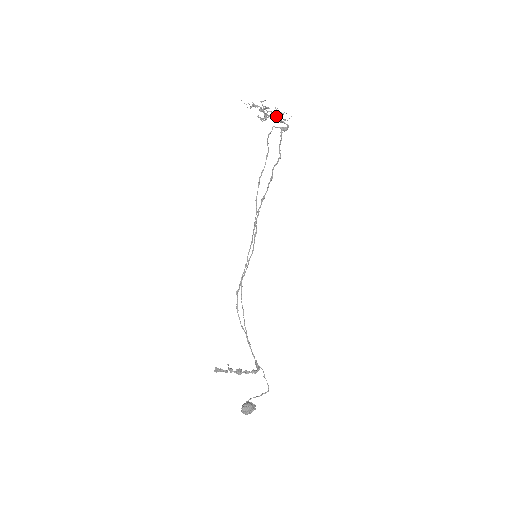
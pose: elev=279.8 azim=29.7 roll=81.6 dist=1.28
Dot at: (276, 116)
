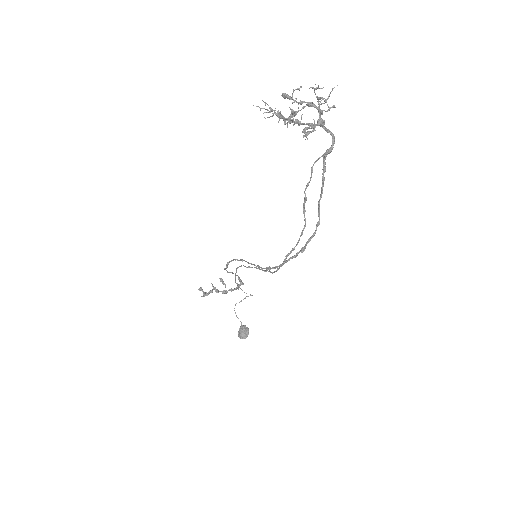
Dot at: (317, 125)
